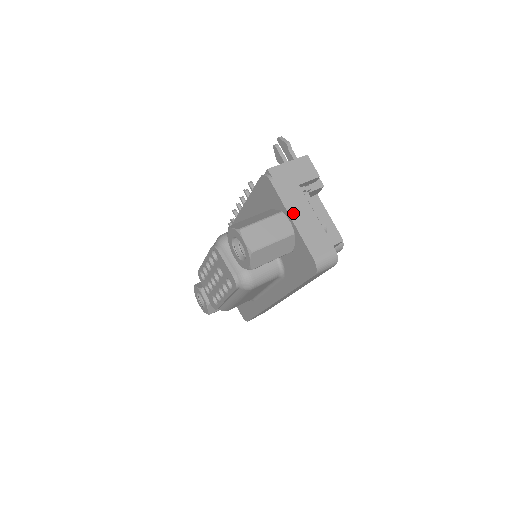
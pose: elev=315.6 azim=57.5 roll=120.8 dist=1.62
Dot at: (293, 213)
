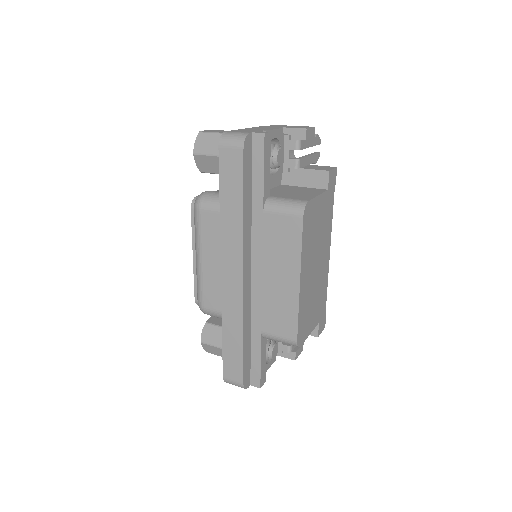
Dot at: (254, 128)
